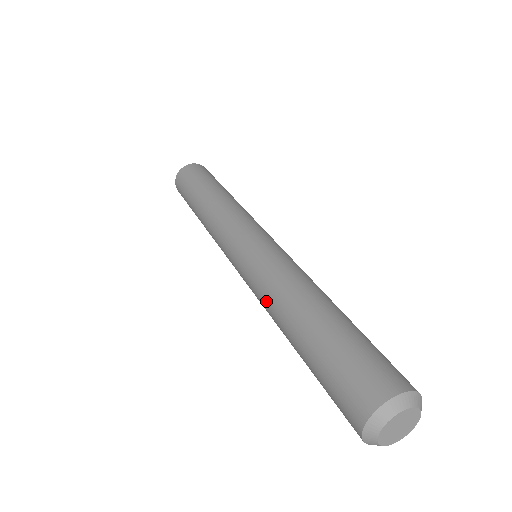
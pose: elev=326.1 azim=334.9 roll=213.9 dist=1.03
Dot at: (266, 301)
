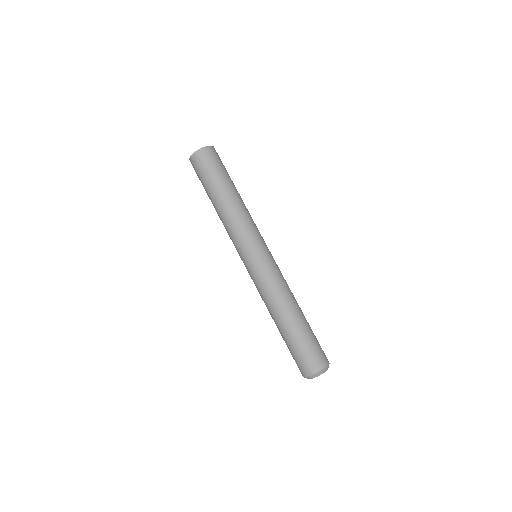
Dot at: (269, 298)
